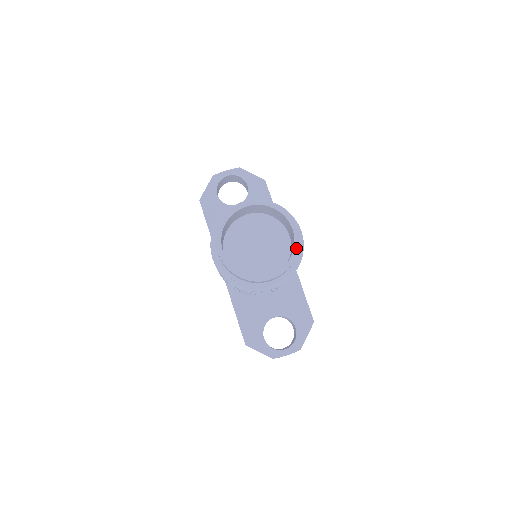
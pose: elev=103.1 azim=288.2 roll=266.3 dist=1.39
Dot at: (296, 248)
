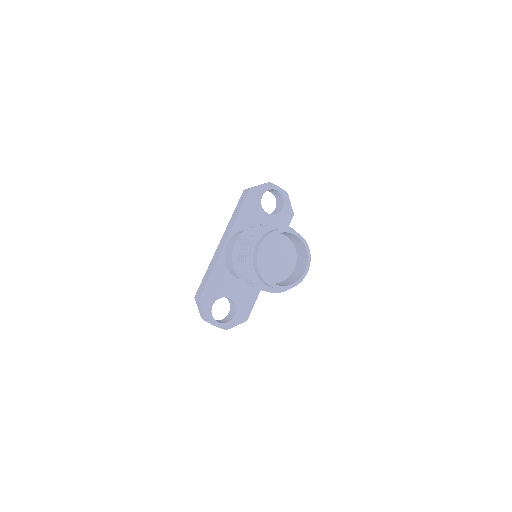
Dot at: (298, 282)
